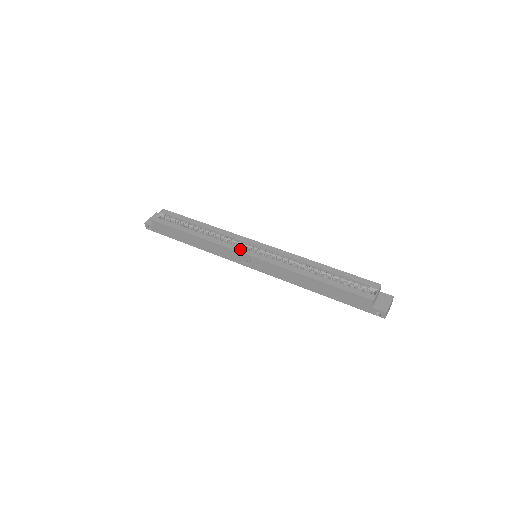
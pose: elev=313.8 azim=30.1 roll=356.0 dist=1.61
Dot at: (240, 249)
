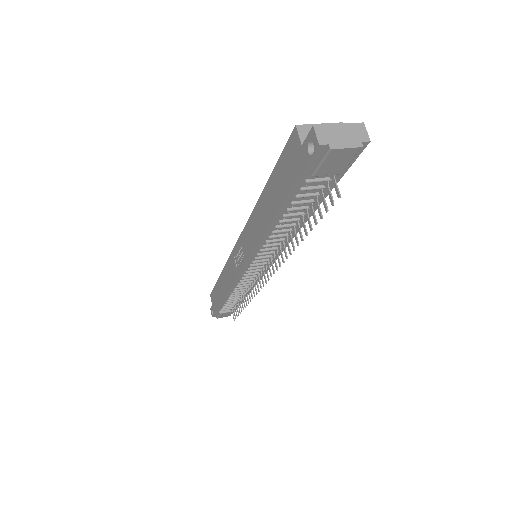
Dot at: occluded
